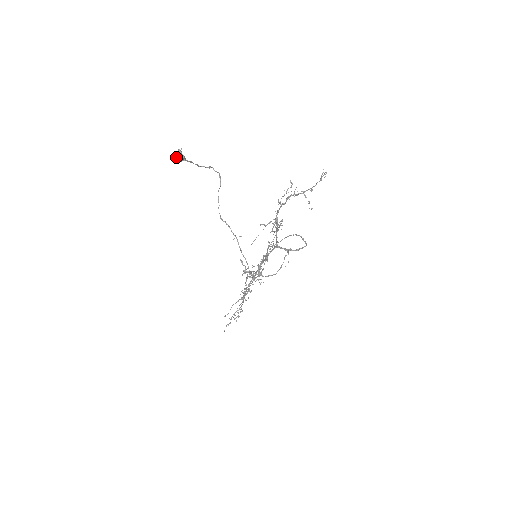
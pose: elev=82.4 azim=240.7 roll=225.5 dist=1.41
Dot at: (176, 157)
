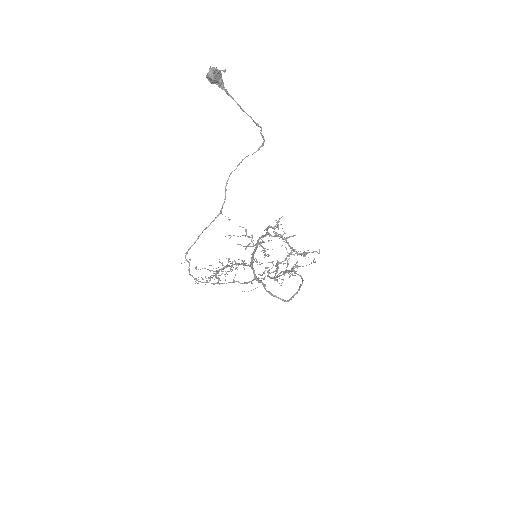
Dot at: (209, 72)
